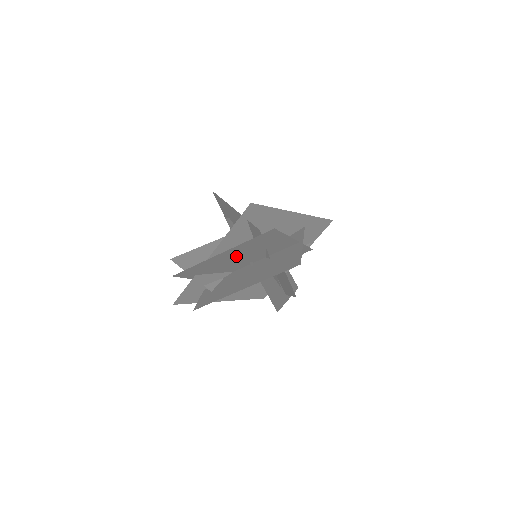
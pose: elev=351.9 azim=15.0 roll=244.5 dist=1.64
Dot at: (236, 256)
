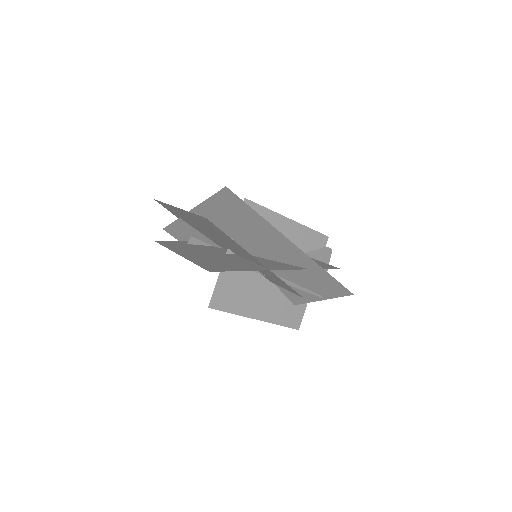
Dot at: (202, 226)
